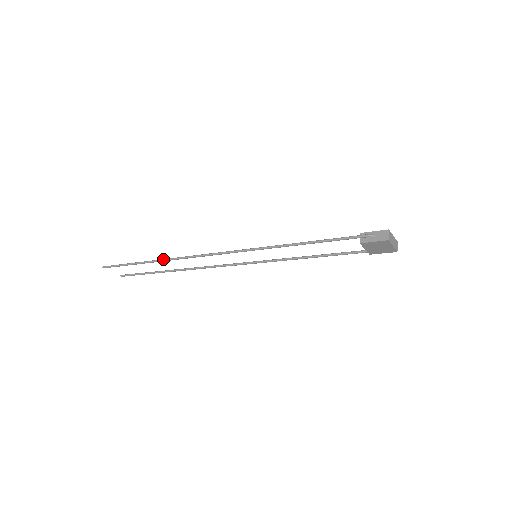
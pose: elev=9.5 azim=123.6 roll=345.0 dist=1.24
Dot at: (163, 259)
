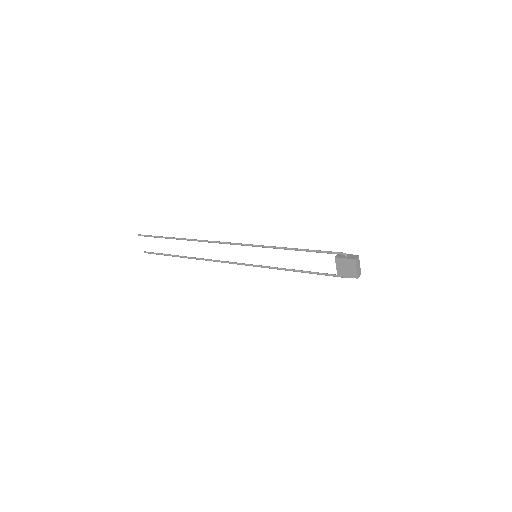
Dot at: occluded
